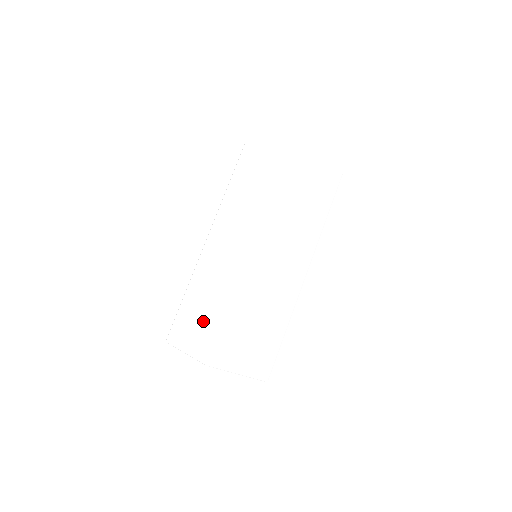
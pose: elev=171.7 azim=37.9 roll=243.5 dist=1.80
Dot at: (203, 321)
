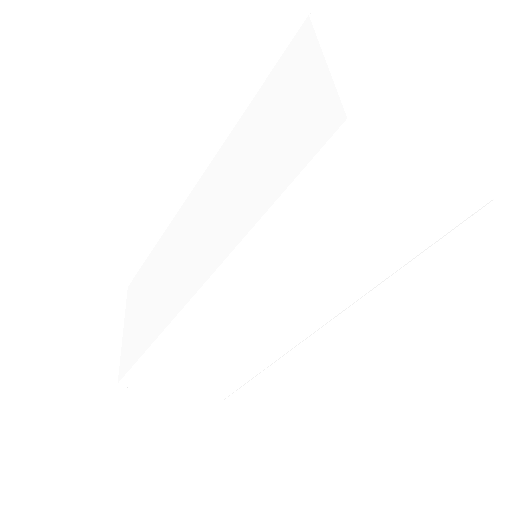
Dot at: (138, 324)
